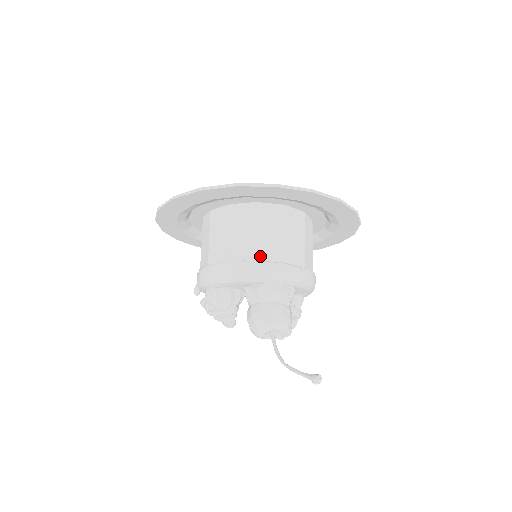
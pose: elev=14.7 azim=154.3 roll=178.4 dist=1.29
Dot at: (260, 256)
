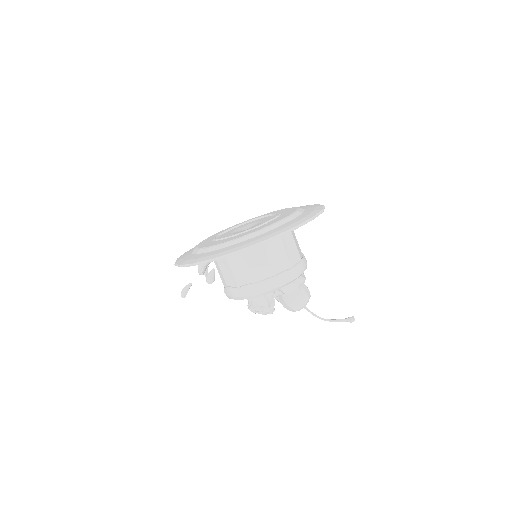
Dot at: (292, 262)
